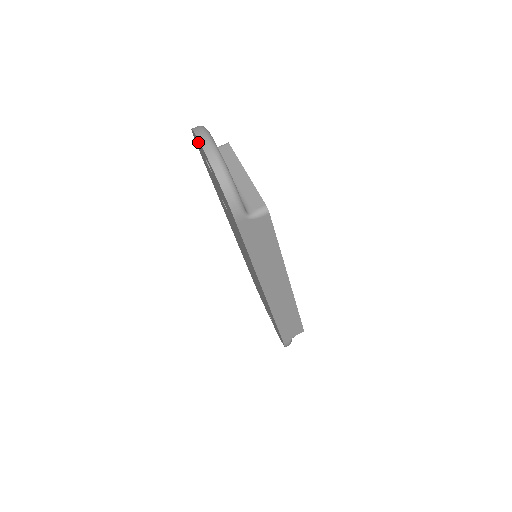
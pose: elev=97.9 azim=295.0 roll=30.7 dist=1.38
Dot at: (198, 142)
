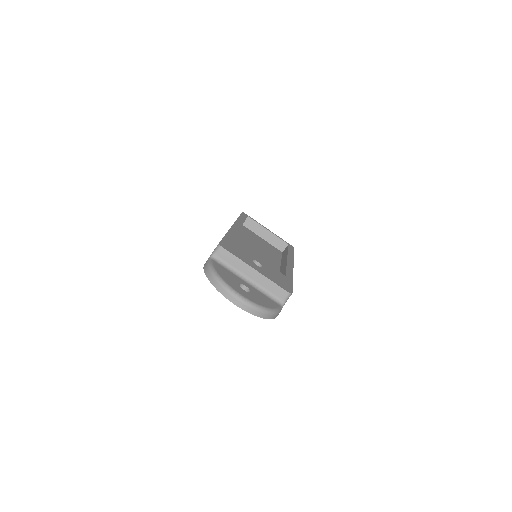
Dot at: occluded
